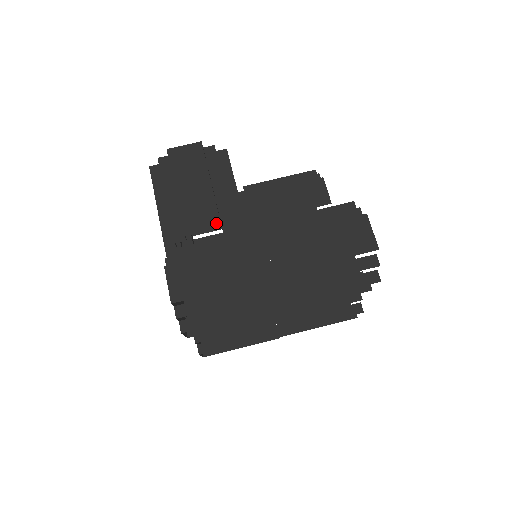
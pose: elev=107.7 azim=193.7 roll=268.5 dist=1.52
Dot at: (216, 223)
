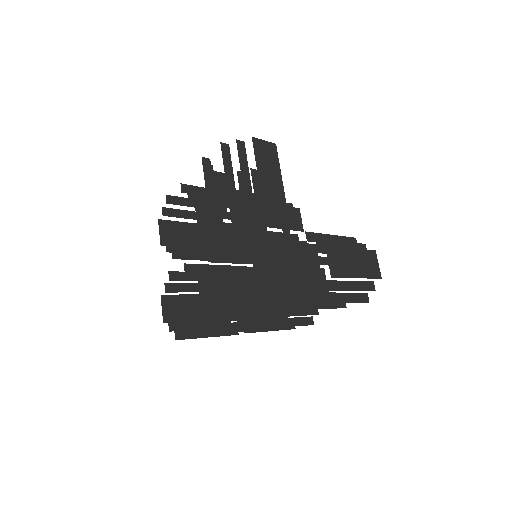
Dot at: (286, 219)
